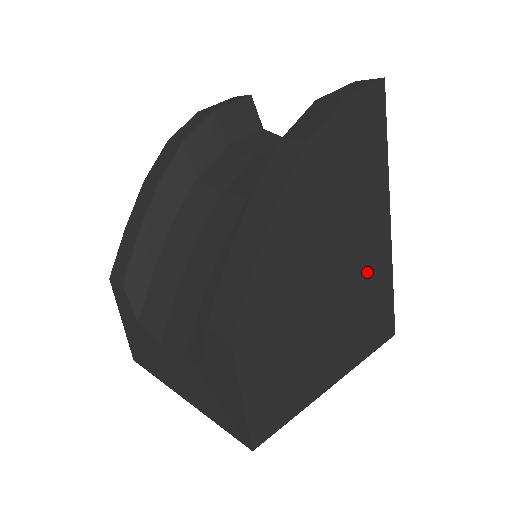
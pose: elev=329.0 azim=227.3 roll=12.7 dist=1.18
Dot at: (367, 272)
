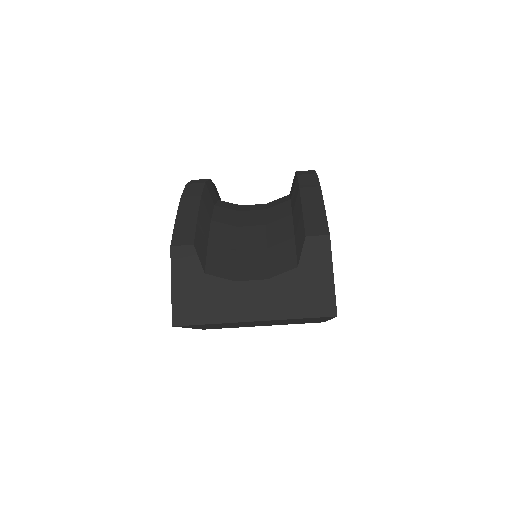
Dot at: occluded
